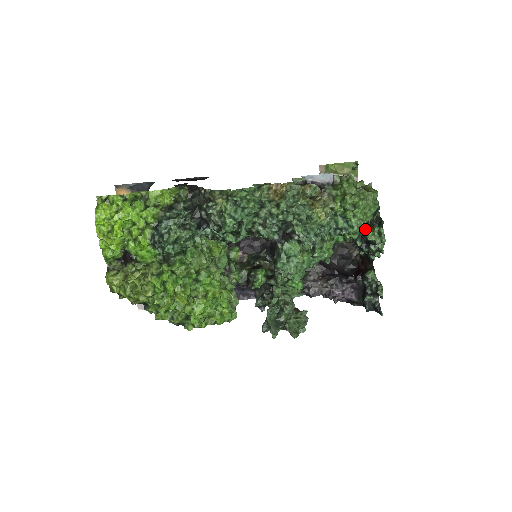
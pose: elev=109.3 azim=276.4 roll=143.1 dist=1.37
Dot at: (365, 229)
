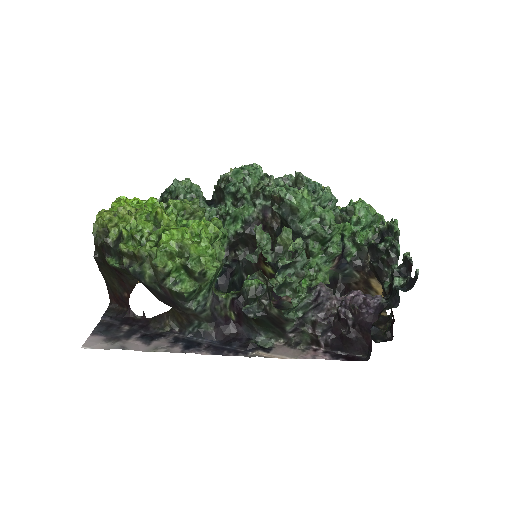
Dot at: occluded
